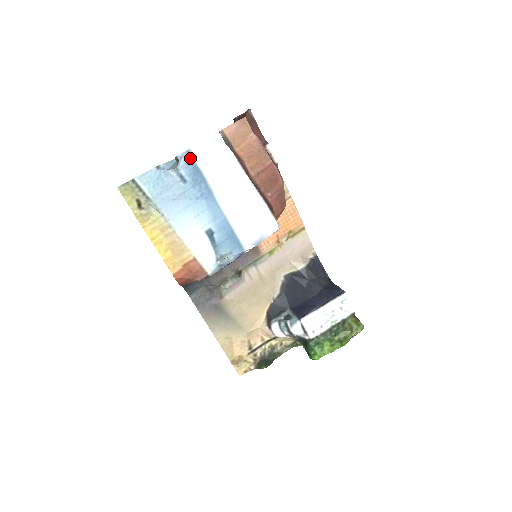
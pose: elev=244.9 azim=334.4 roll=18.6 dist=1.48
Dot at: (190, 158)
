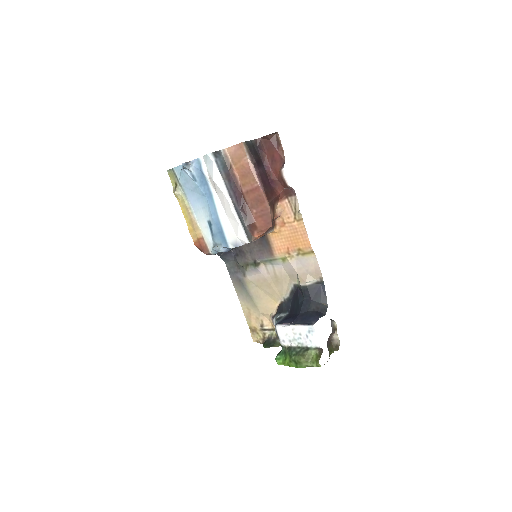
Dot at: (199, 165)
